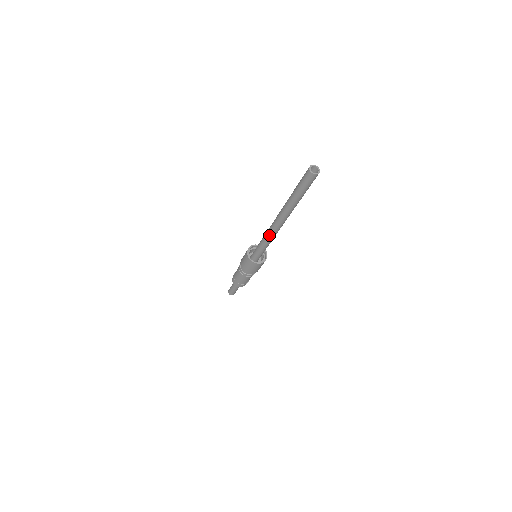
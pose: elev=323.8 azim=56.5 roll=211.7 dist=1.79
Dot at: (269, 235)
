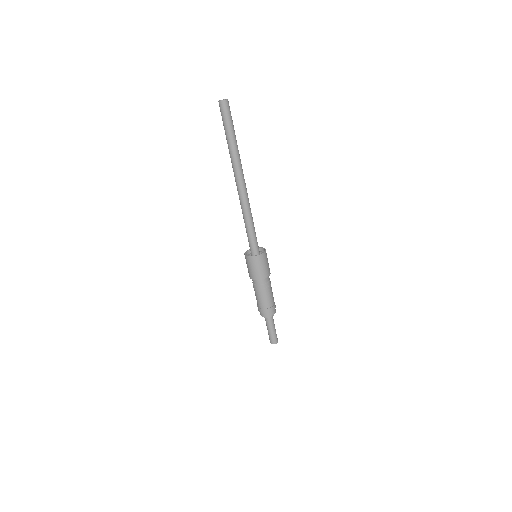
Dot at: (243, 209)
